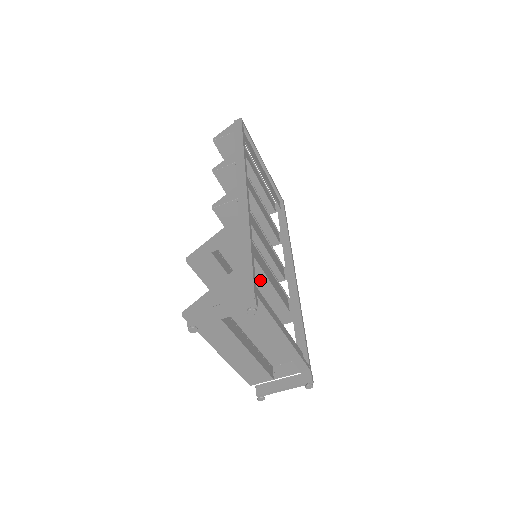
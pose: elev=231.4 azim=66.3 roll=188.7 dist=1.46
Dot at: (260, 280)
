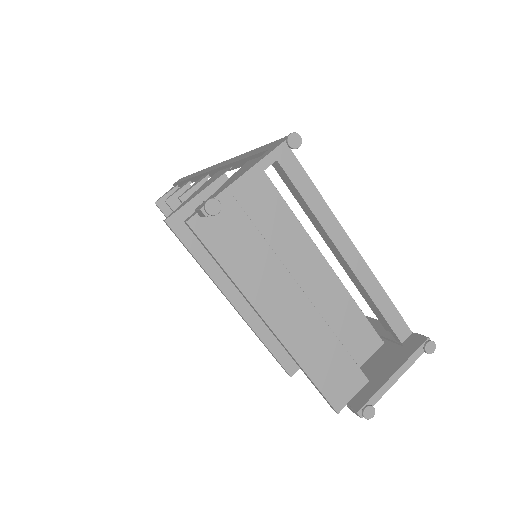
Dot at: occluded
